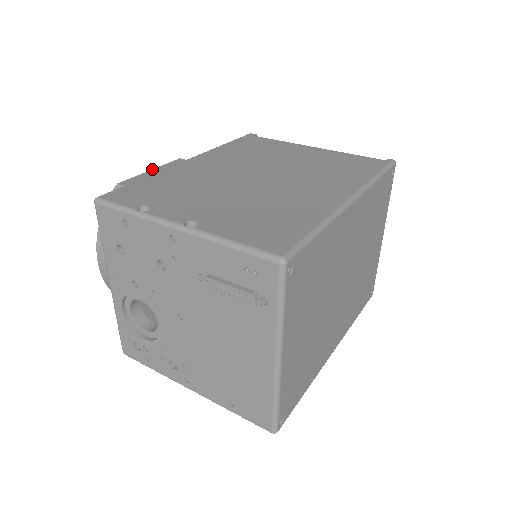
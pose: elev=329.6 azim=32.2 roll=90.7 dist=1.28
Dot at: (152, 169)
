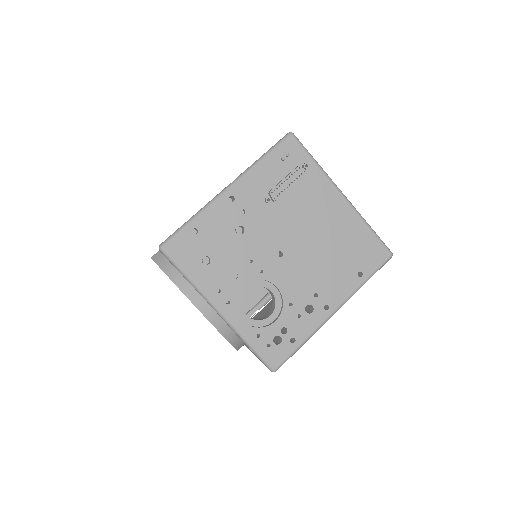
Dot at: occluded
